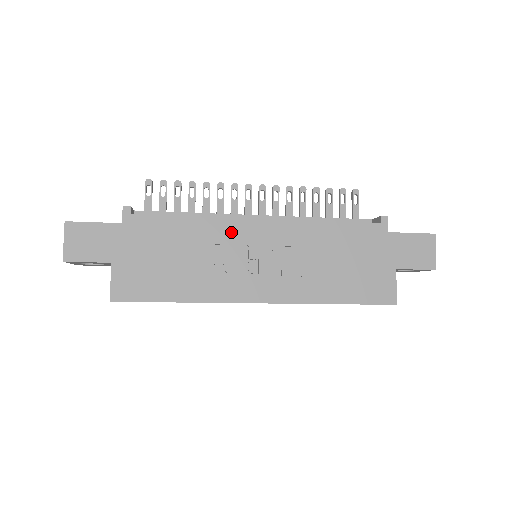
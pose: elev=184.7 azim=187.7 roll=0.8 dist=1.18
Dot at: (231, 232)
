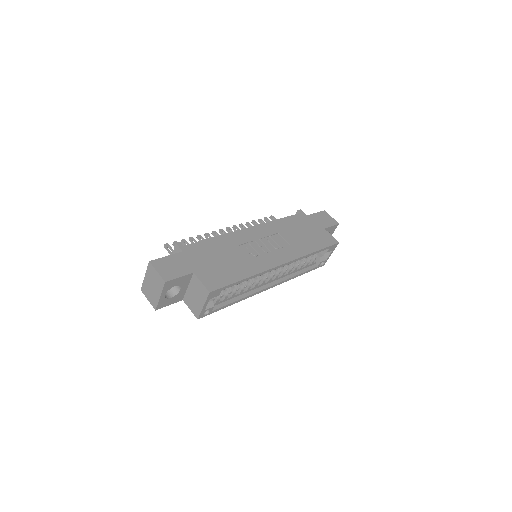
Dot at: (241, 237)
